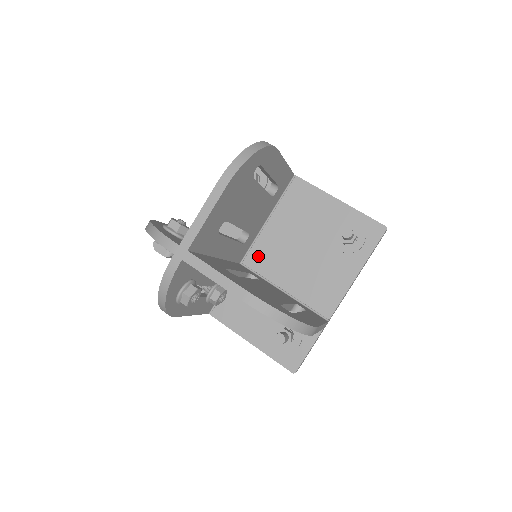
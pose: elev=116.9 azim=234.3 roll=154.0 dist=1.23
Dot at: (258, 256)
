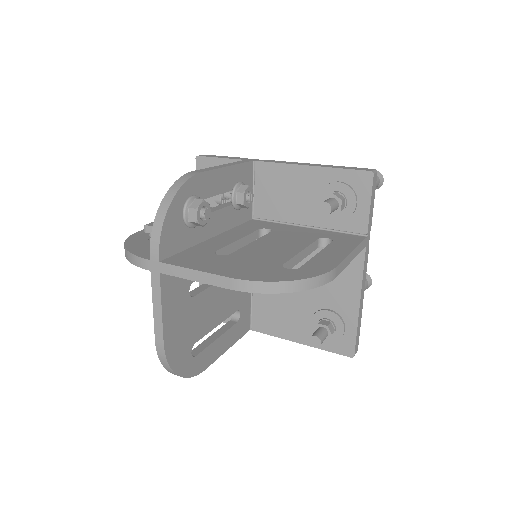
Dot at: occluded
